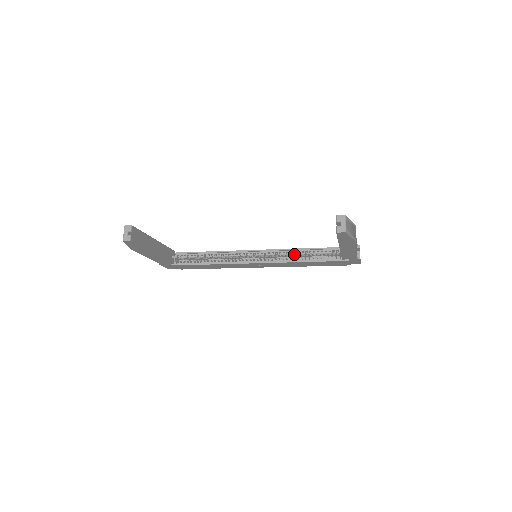
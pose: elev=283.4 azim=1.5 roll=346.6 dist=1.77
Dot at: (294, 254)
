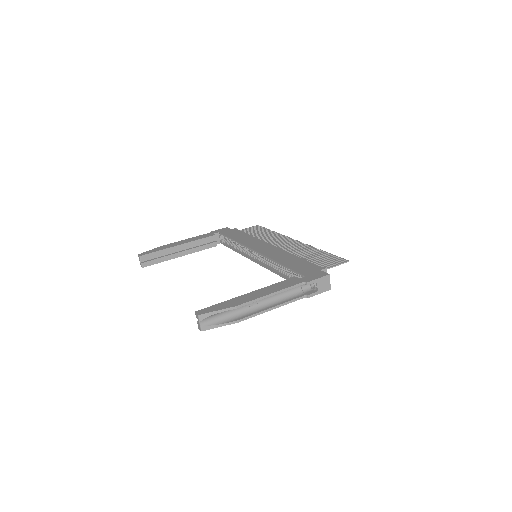
Dot at: (277, 264)
